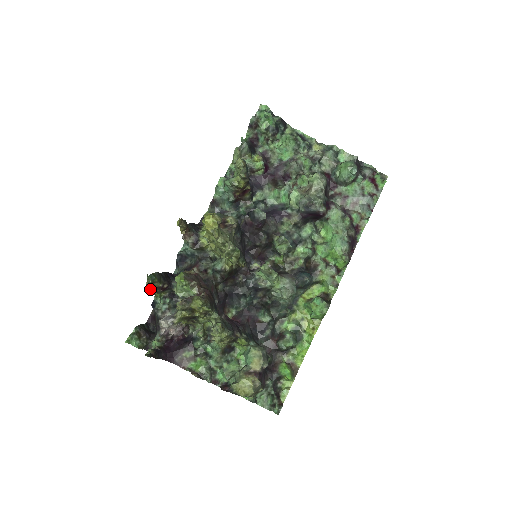
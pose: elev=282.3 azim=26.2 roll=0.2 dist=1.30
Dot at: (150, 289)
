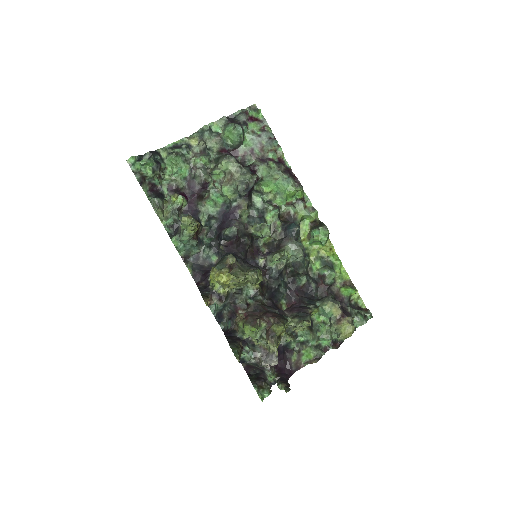
Dot at: occluded
